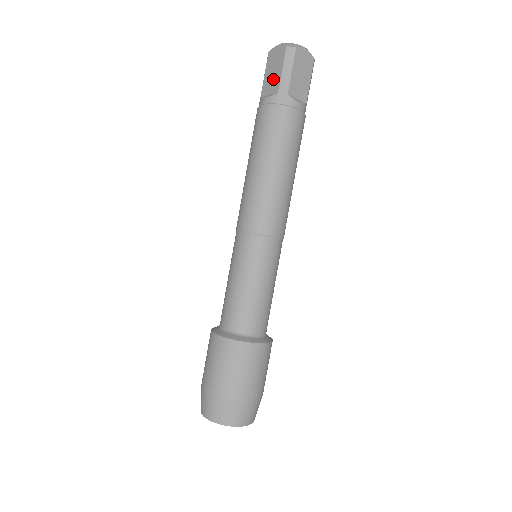
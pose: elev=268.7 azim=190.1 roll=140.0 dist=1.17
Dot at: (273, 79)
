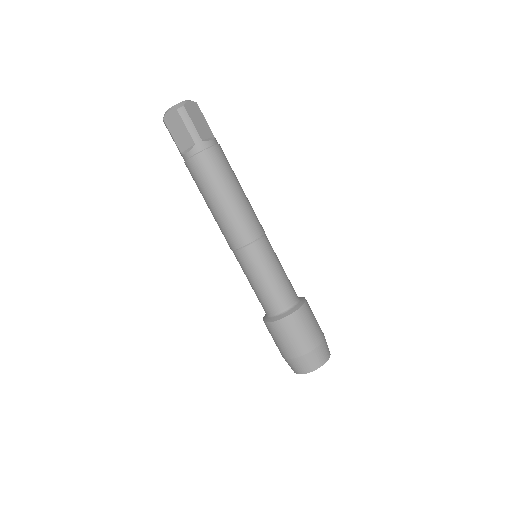
Dot at: (183, 136)
